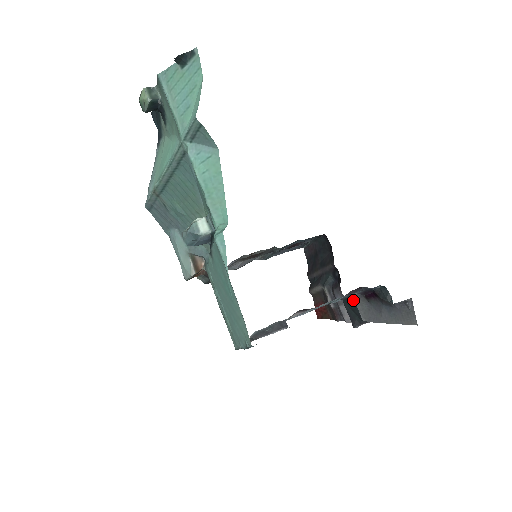
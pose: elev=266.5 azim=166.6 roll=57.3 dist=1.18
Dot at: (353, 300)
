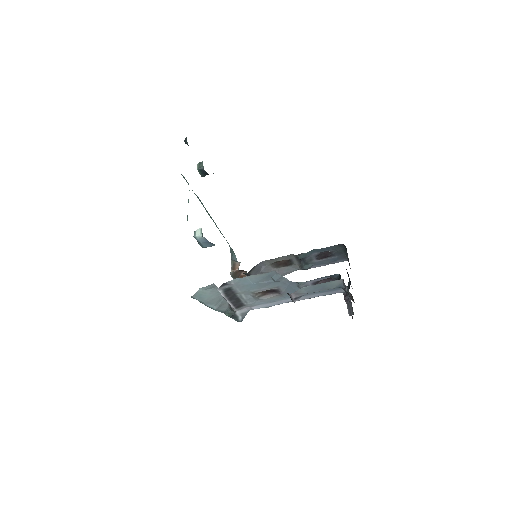
Dot at: occluded
